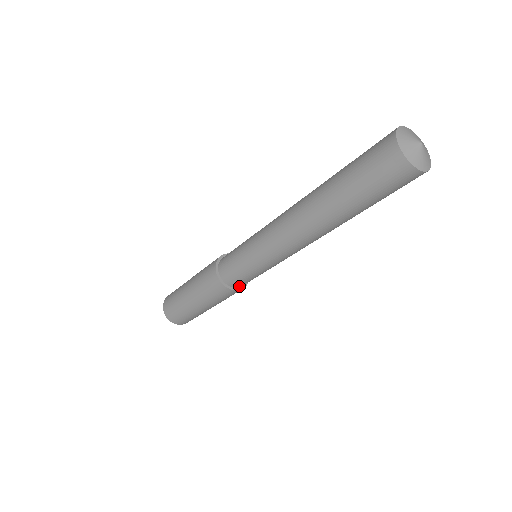
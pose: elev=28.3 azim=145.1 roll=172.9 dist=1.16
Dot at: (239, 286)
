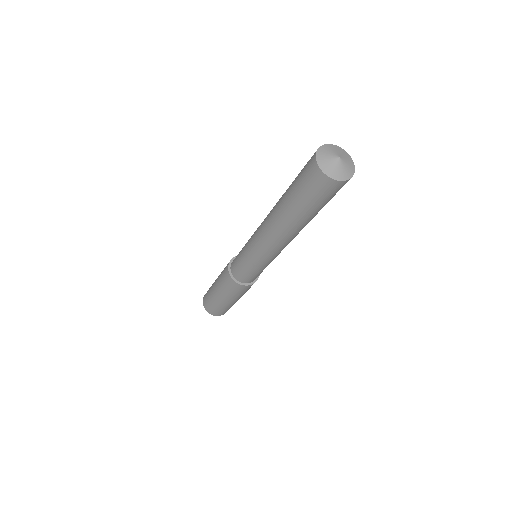
Dot at: (247, 282)
